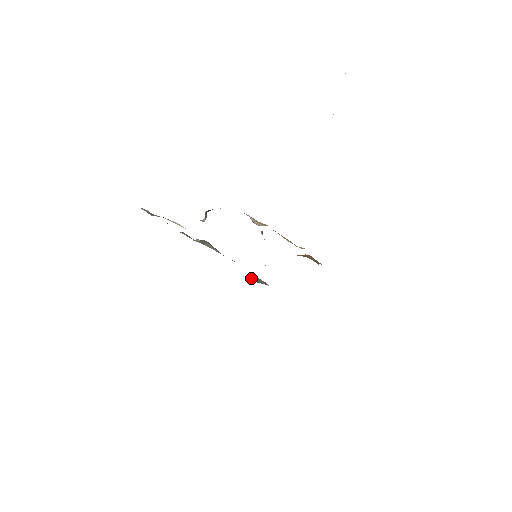
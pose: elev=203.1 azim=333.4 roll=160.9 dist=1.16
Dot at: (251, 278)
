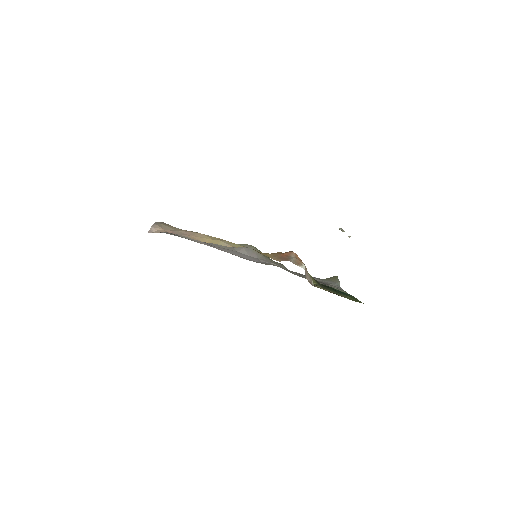
Dot at: (330, 277)
